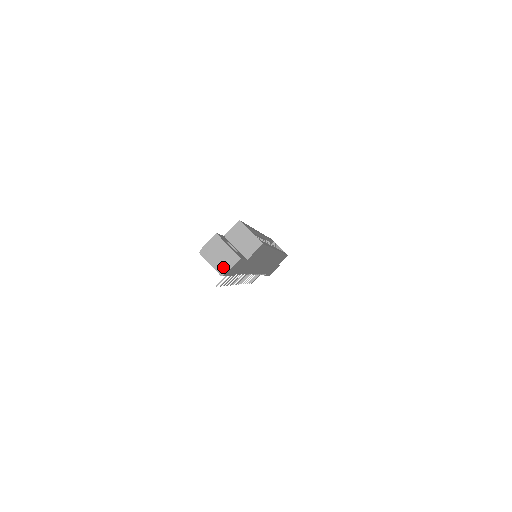
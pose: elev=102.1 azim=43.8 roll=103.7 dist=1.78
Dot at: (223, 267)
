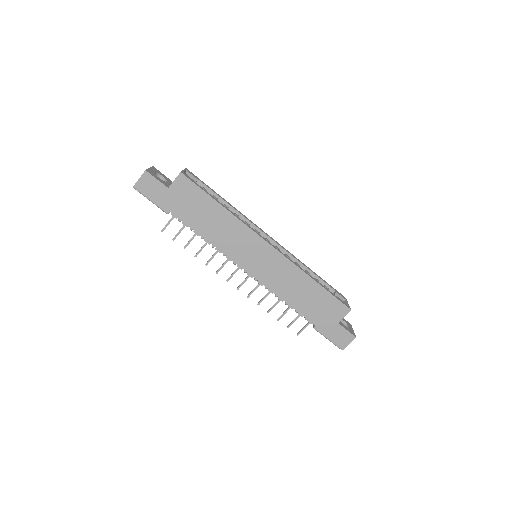
Dot at: occluded
